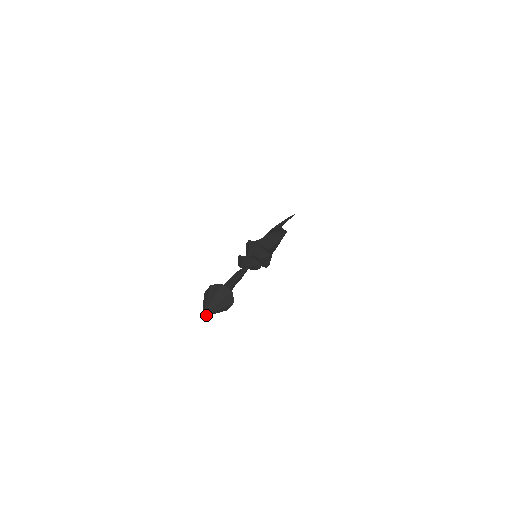
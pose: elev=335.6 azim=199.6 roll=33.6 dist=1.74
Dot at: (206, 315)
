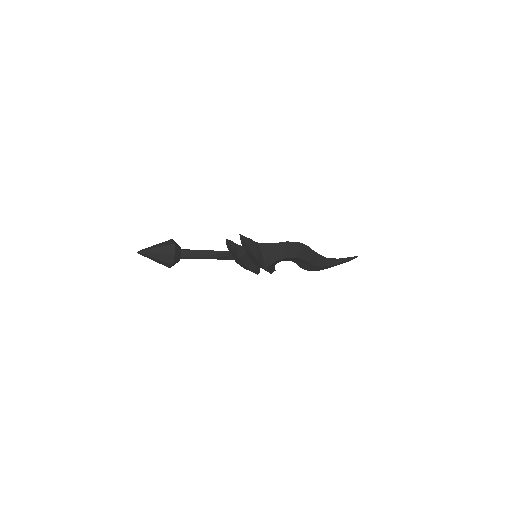
Dot at: (141, 252)
